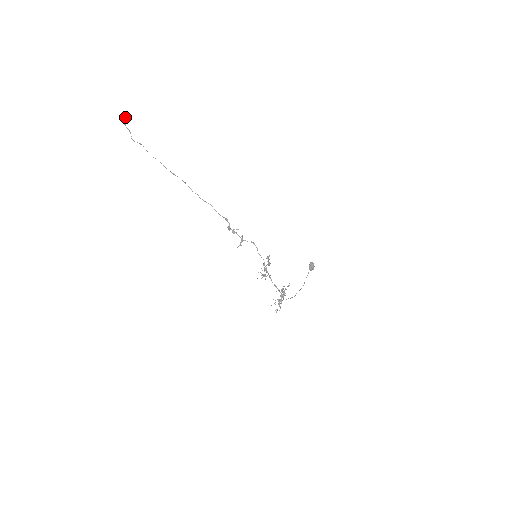
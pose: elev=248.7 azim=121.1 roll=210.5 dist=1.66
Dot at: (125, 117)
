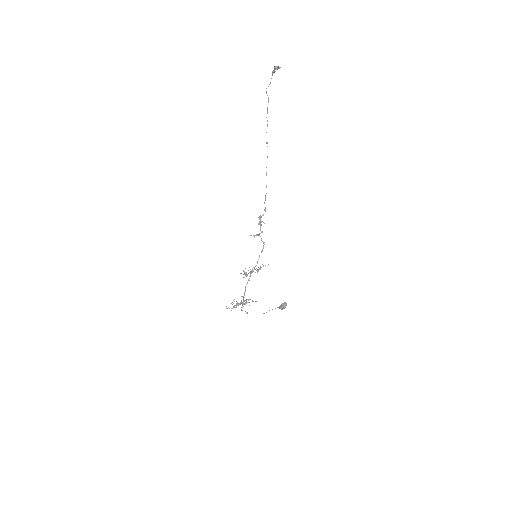
Dot at: (277, 66)
